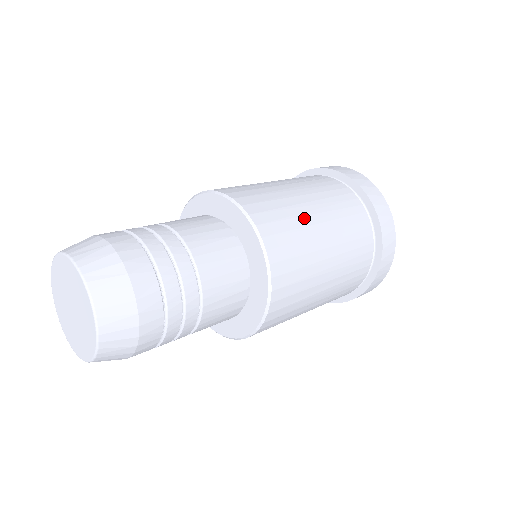
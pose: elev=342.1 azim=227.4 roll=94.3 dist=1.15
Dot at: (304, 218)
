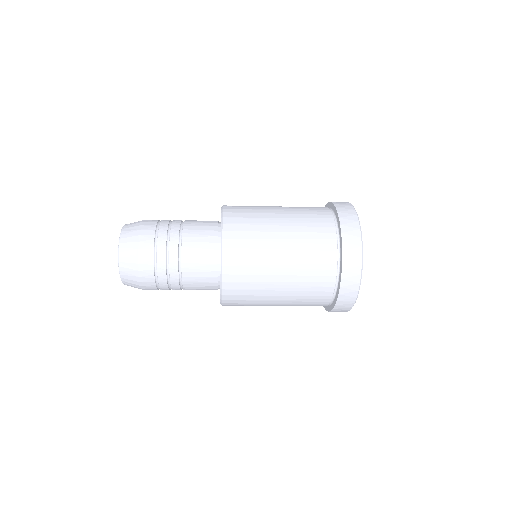
Dot at: (264, 206)
